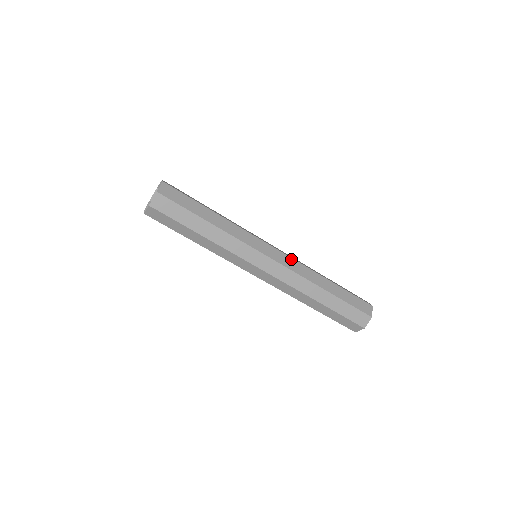
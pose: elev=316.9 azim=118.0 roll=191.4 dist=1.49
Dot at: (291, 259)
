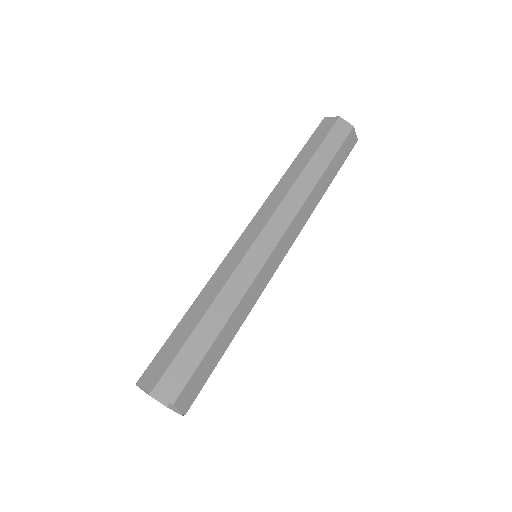
Dot at: (293, 223)
